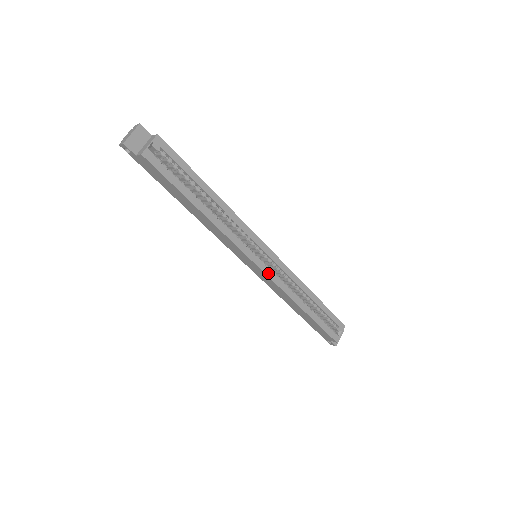
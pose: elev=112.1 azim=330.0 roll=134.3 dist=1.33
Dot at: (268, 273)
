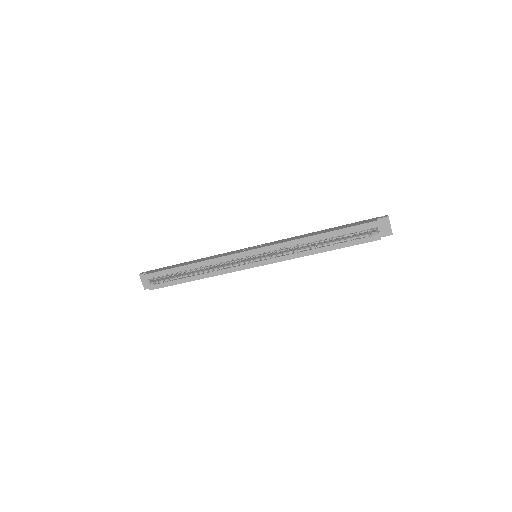
Dot at: (268, 262)
